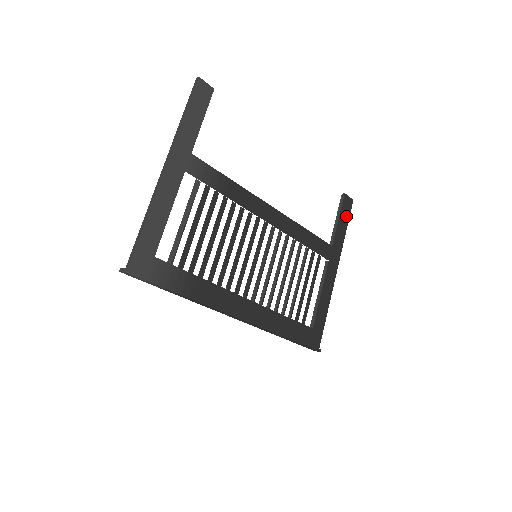
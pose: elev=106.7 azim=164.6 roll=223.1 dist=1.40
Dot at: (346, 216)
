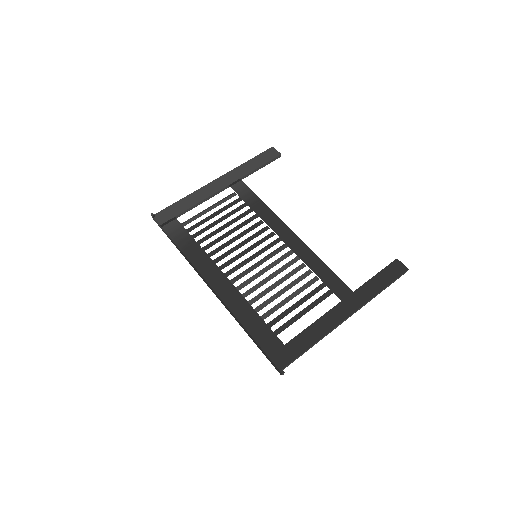
Dot at: (390, 277)
